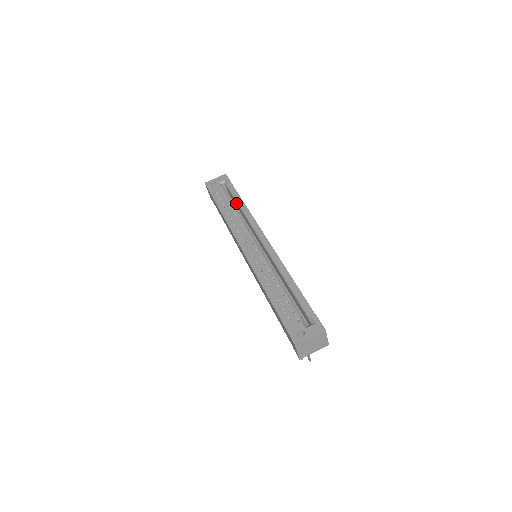
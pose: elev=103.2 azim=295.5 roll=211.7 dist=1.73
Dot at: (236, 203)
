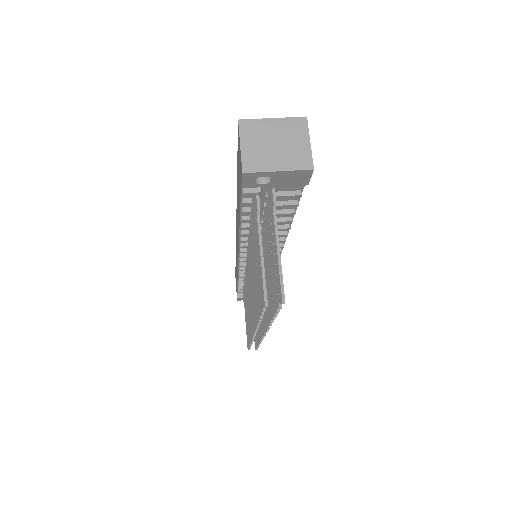
Dot at: occluded
